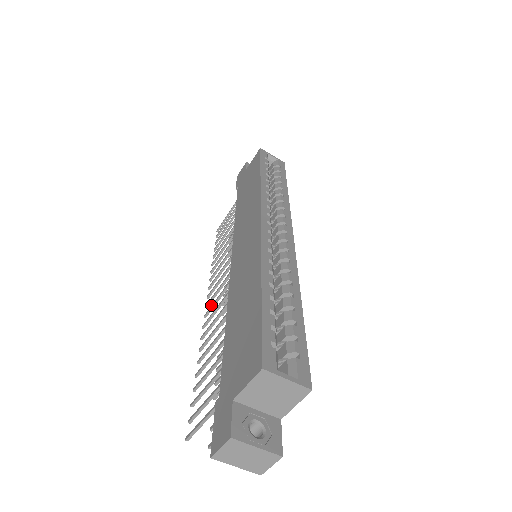
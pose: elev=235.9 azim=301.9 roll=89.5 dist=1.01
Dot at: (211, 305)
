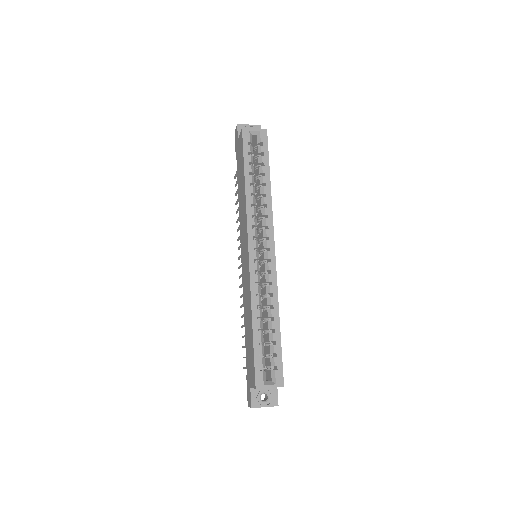
Dot at: (240, 275)
